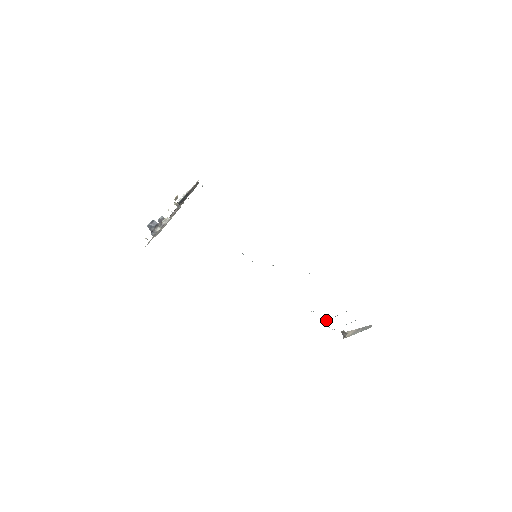
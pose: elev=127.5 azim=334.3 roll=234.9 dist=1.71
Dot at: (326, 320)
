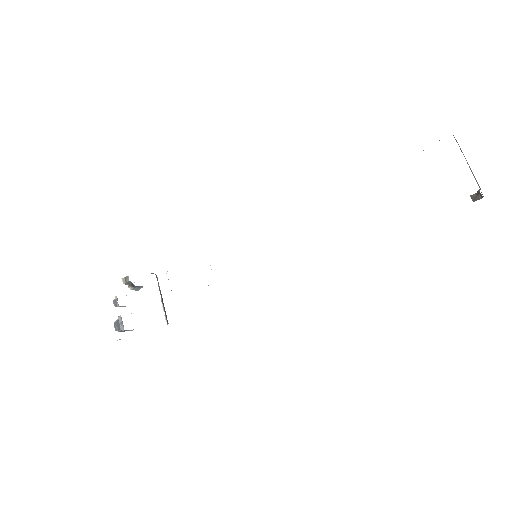
Dot at: occluded
